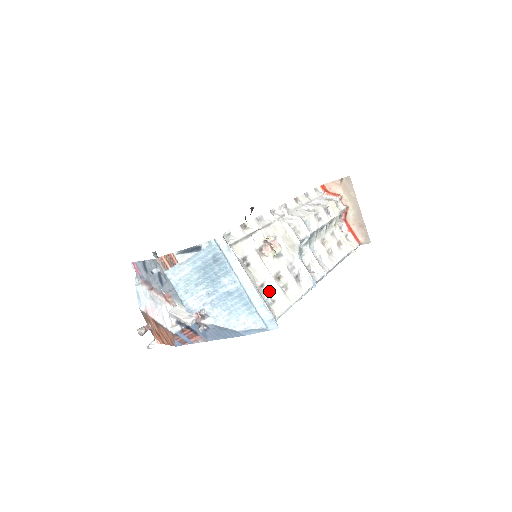
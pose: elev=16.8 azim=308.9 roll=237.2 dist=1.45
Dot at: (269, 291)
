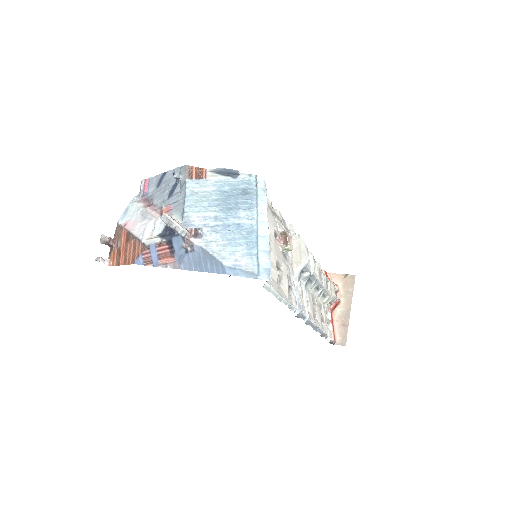
Dot at: occluded
